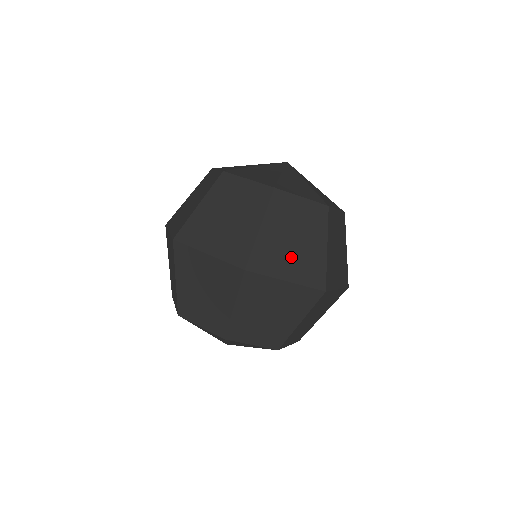
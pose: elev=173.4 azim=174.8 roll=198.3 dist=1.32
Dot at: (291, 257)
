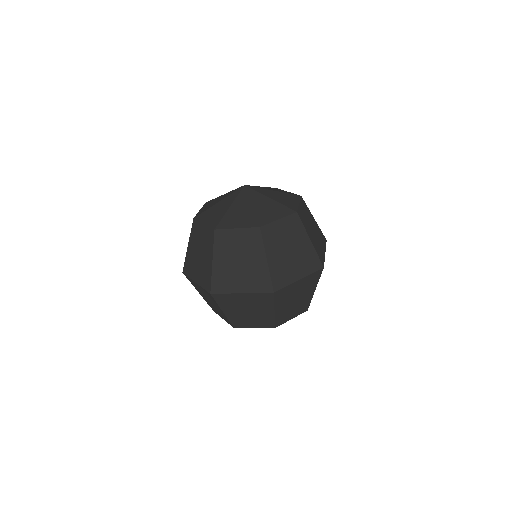
Dot at: (294, 263)
